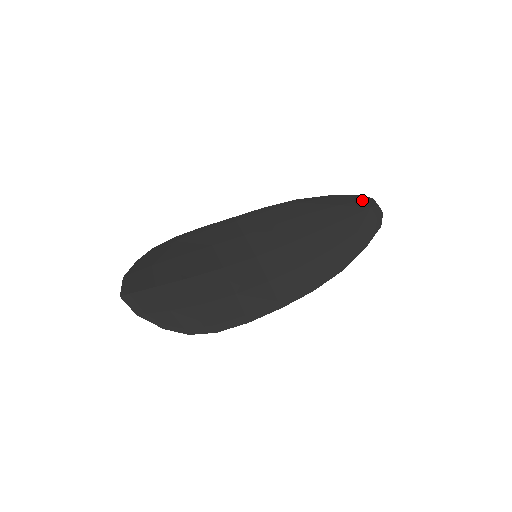
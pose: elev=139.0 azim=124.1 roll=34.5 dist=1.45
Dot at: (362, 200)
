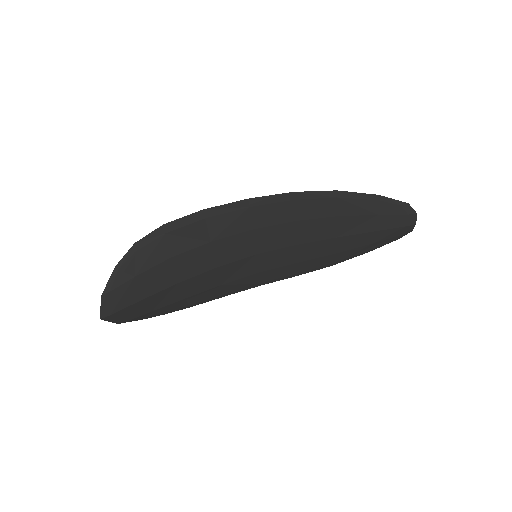
Dot at: (405, 215)
